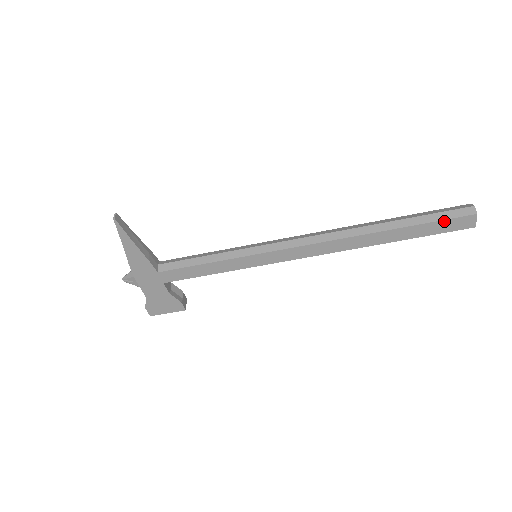
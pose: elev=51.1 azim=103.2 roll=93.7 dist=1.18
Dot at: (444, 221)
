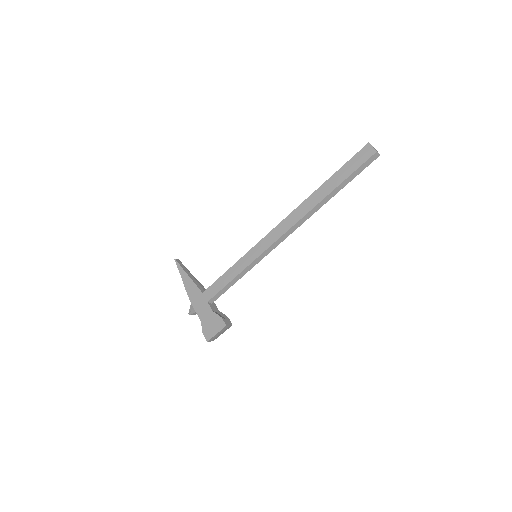
Dot at: (351, 160)
